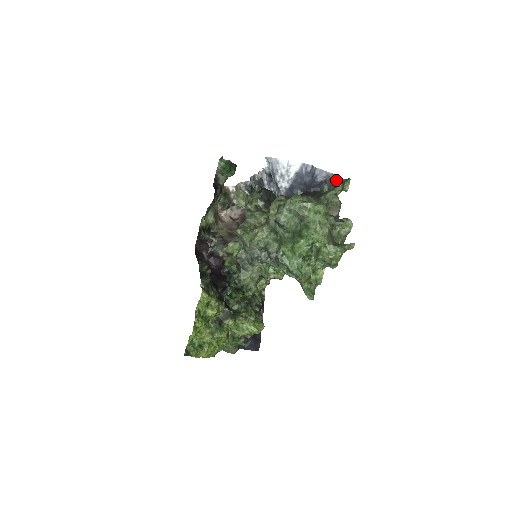
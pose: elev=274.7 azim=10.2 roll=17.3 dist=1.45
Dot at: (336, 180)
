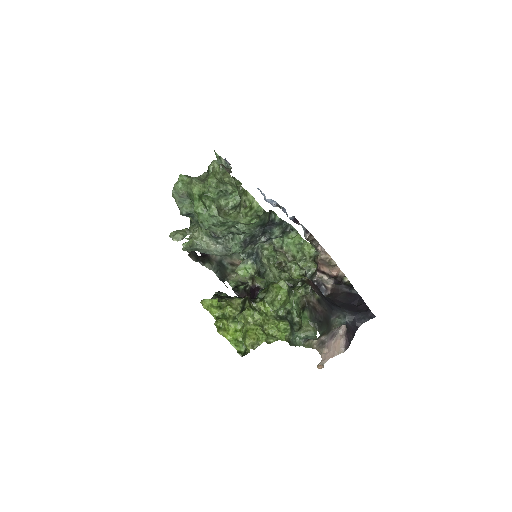
Dot at: occluded
